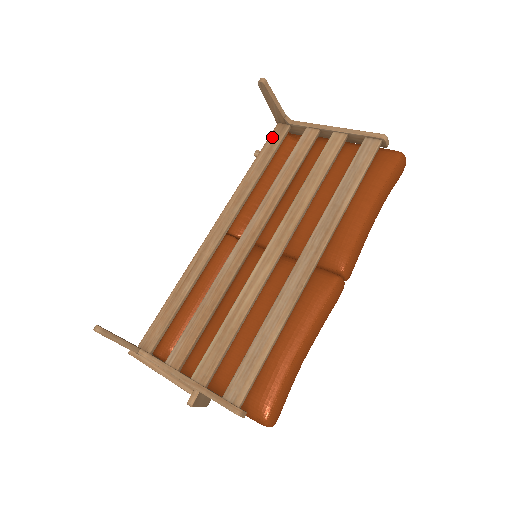
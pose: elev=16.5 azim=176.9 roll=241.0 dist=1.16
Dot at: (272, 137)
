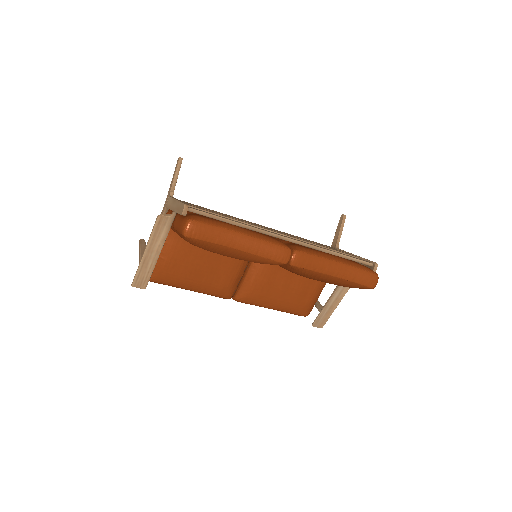
Dot at: occluded
